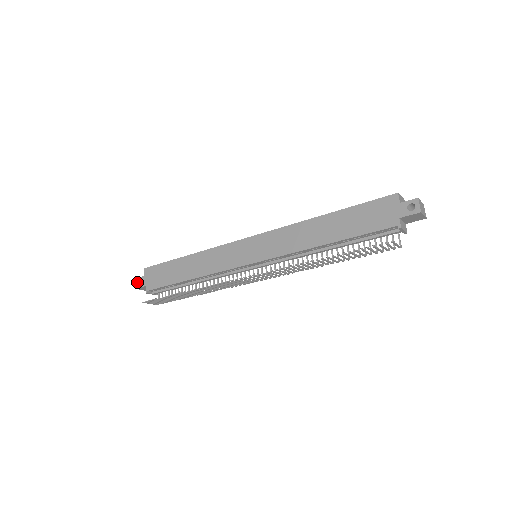
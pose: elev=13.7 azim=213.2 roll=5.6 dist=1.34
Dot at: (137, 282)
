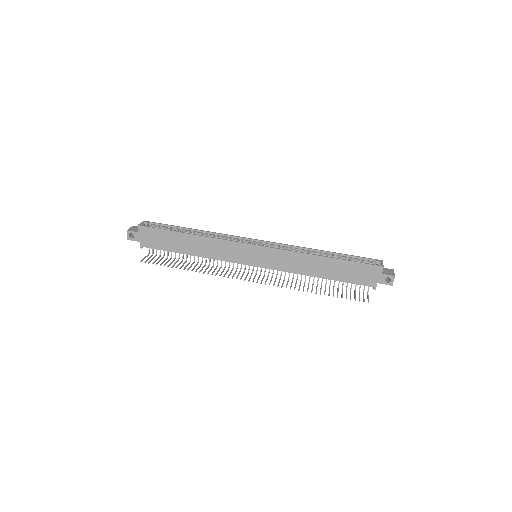
Dot at: (129, 234)
